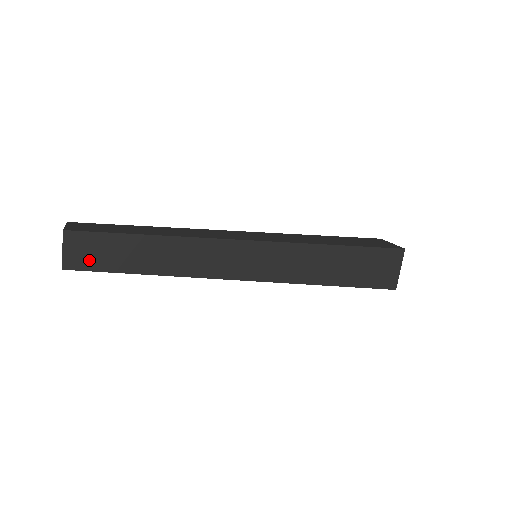
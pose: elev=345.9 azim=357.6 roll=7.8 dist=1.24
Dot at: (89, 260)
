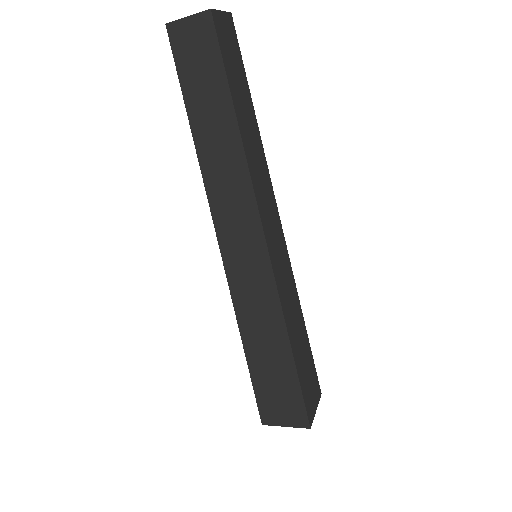
Dot at: (225, 45)
